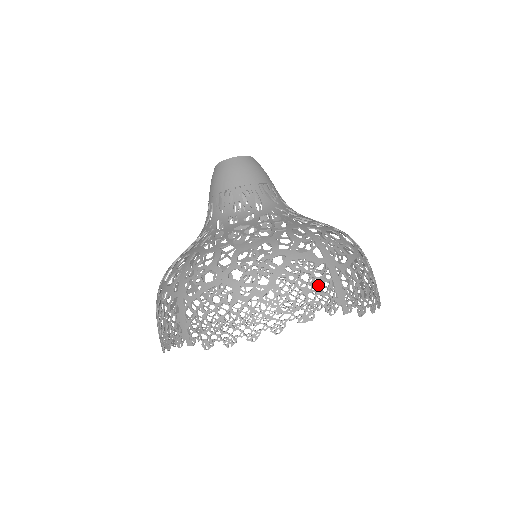
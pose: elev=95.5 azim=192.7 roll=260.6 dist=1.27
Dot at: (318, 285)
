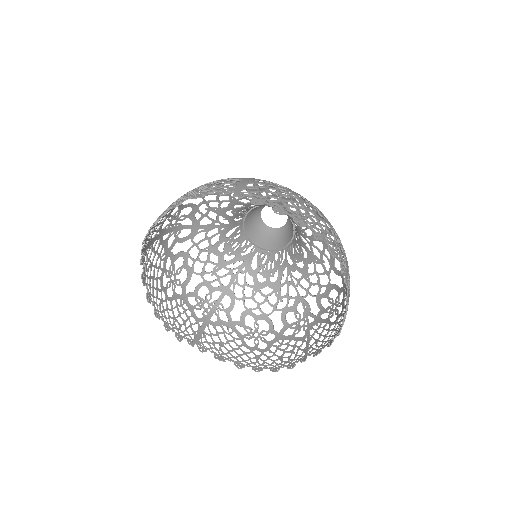
Dot at: (224, 184)
